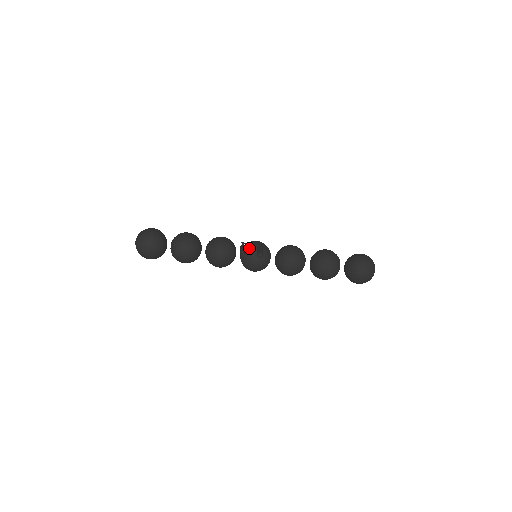
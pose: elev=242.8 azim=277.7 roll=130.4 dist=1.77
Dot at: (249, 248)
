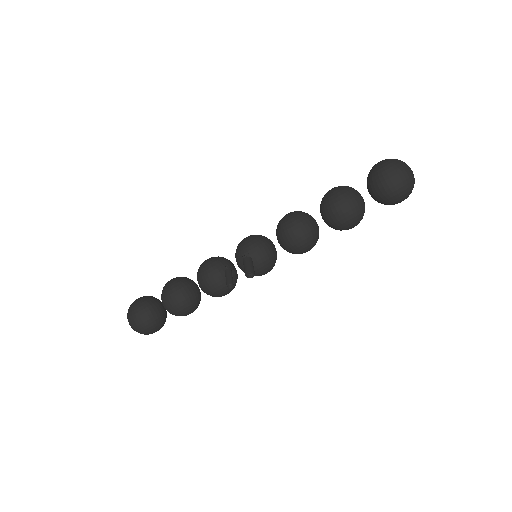
Dot at: (240, 258)
